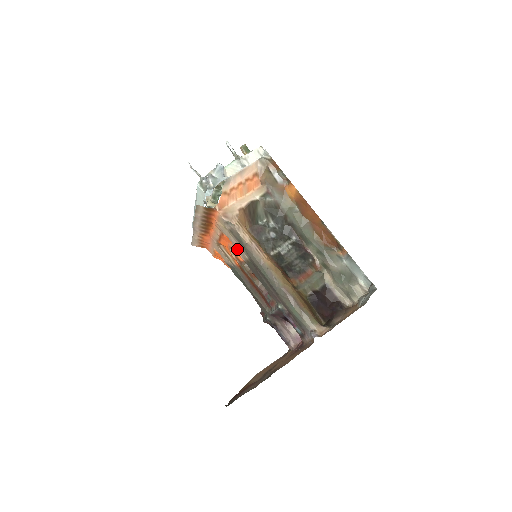
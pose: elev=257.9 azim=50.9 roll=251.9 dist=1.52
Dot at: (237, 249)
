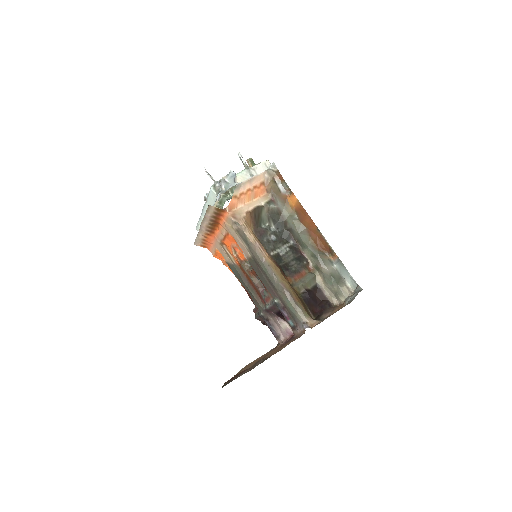
Dot at: (241, 248)
